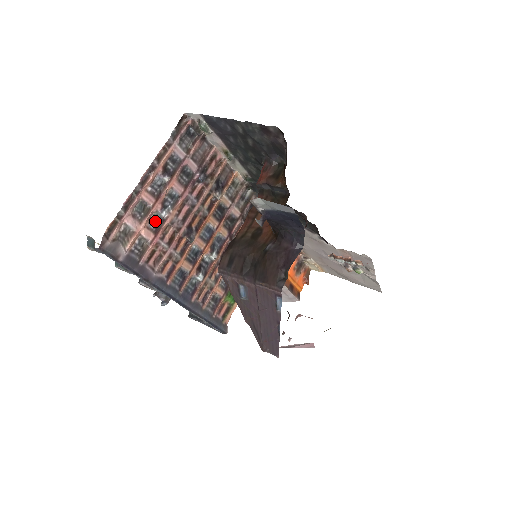
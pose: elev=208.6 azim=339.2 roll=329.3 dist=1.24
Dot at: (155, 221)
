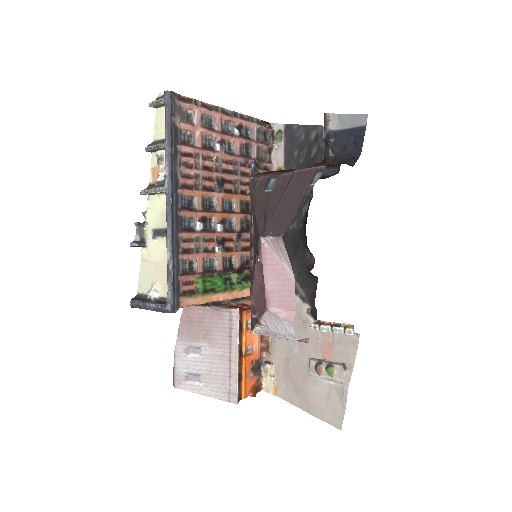
Dot at: (208, 143)
